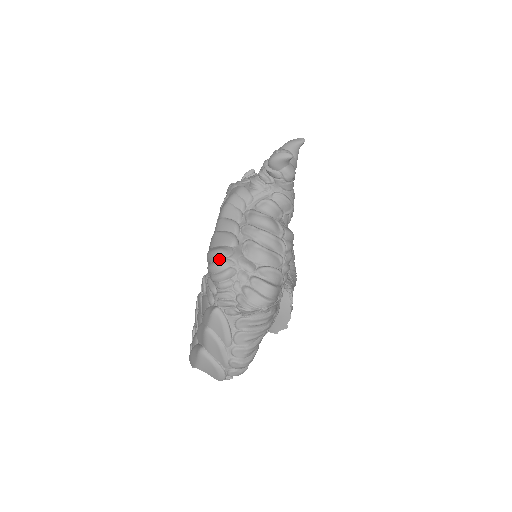
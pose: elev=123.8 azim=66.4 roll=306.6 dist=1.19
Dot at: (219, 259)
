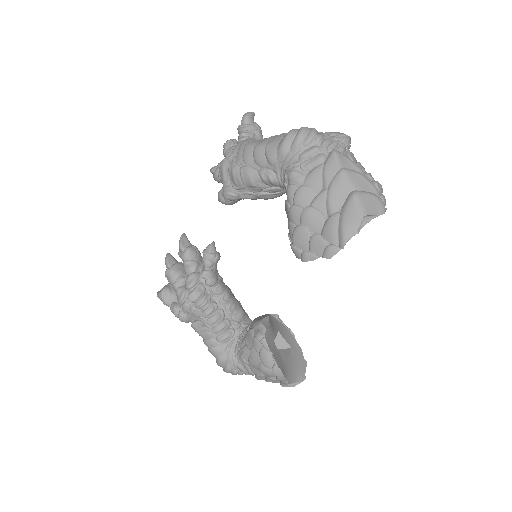
Dot at: (299, 130)
